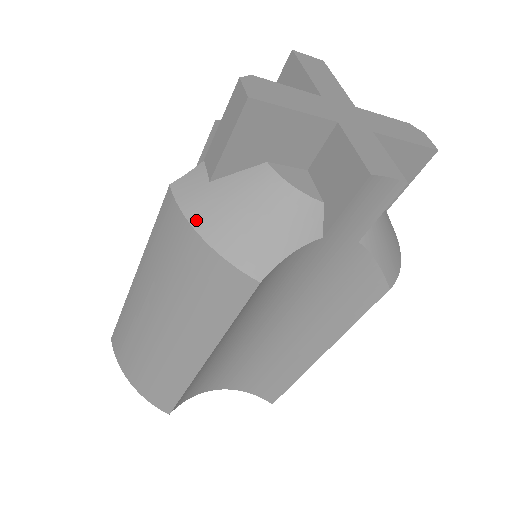
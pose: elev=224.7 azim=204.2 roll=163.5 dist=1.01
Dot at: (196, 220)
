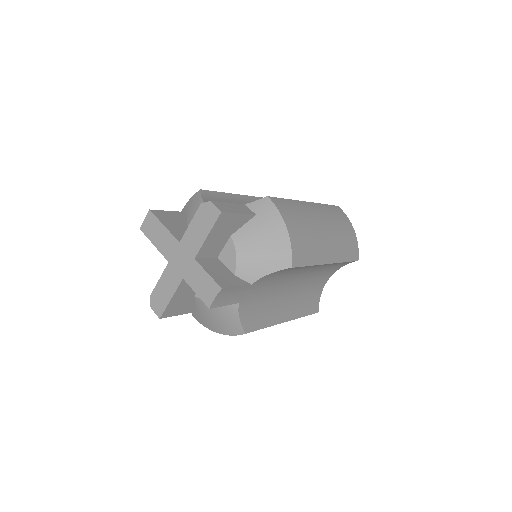
Dot at: (210, 328)
